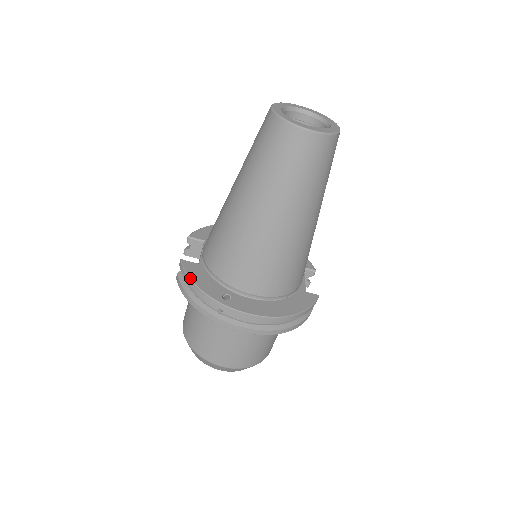
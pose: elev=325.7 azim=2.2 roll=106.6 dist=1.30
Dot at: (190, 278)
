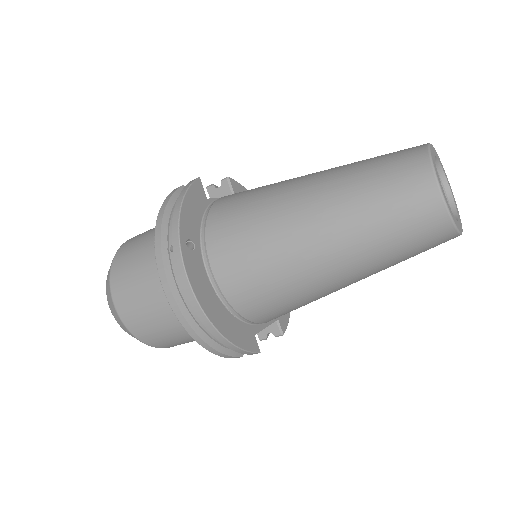
Dot at: (185, 194)
